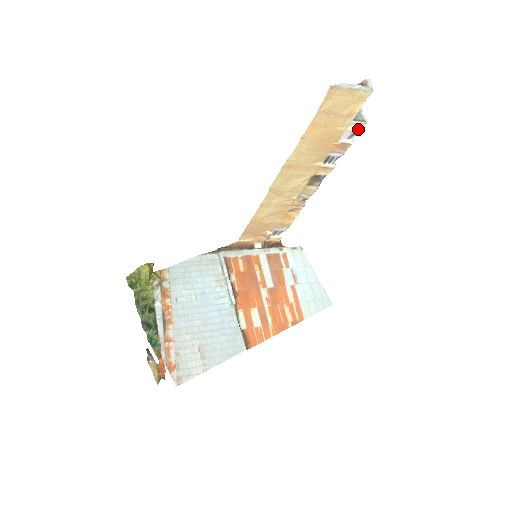
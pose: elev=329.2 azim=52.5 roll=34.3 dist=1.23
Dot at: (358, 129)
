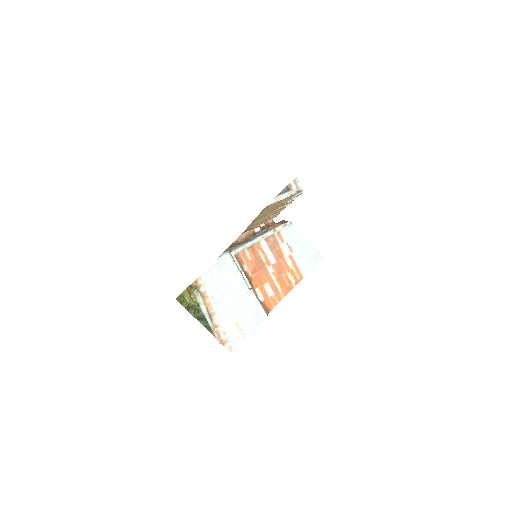
Dot at: (298, 195)
